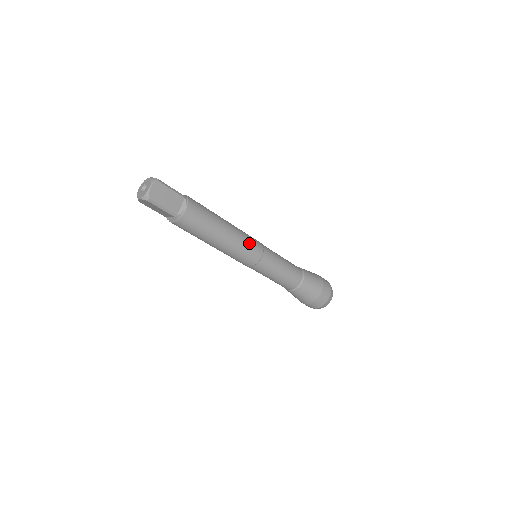
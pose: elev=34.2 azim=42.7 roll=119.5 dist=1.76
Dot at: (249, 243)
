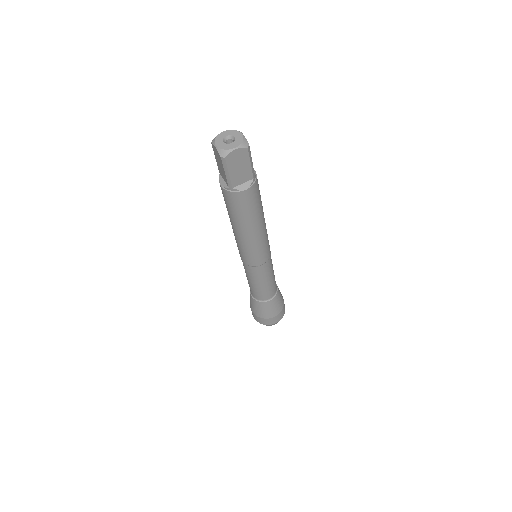
Dot at: occluded
